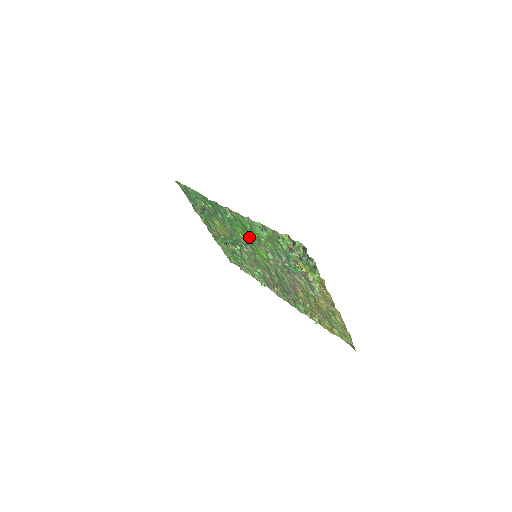
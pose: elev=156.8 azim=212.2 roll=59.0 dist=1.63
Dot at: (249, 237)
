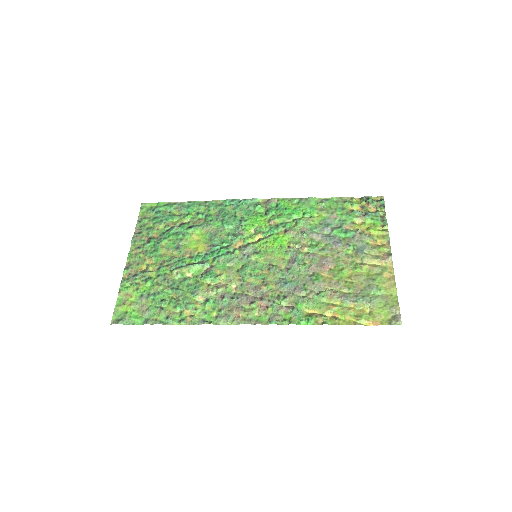
Dot at: (276, 224)
